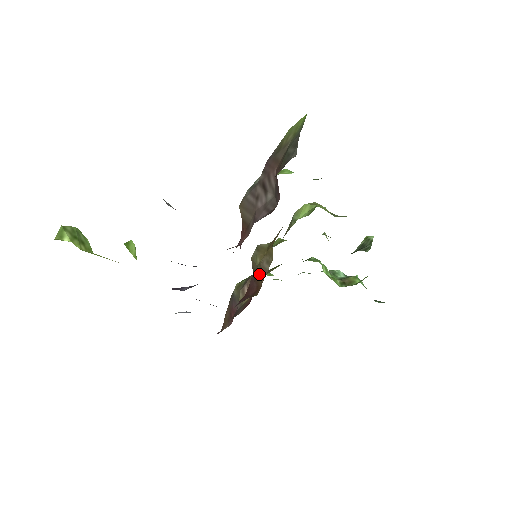
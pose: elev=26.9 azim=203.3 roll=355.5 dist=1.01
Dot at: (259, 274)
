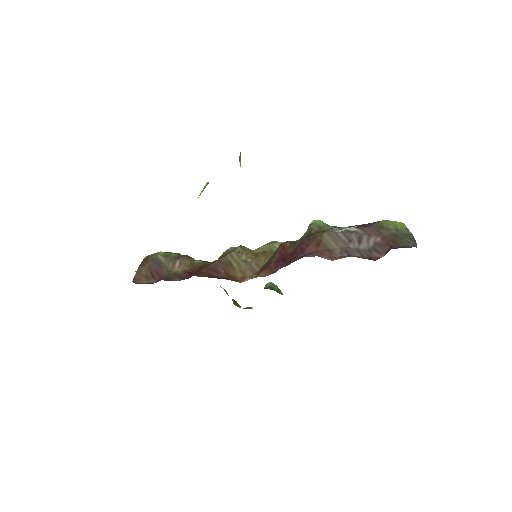
Dot at: (242, 268)
